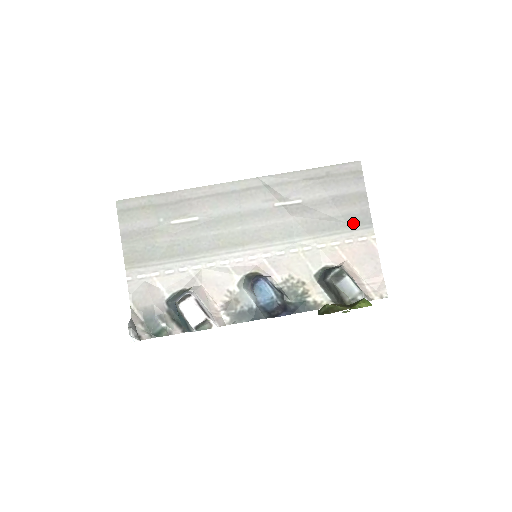
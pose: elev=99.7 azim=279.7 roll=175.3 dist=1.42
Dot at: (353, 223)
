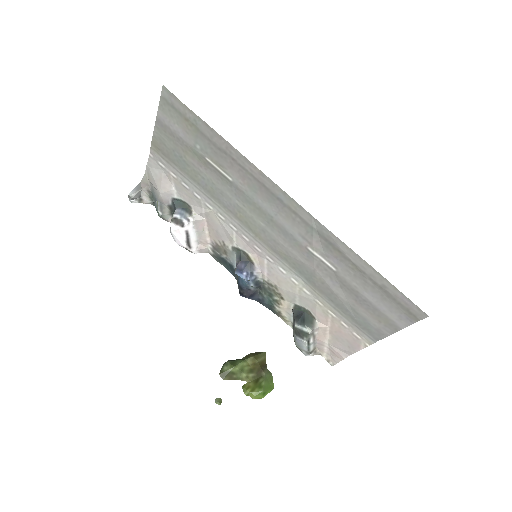
Dot at: (361, 325)
